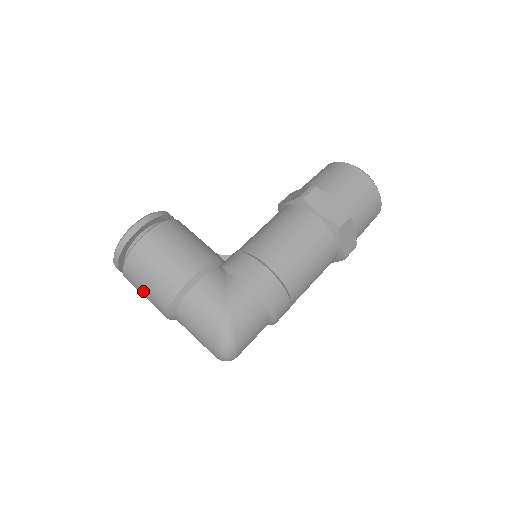
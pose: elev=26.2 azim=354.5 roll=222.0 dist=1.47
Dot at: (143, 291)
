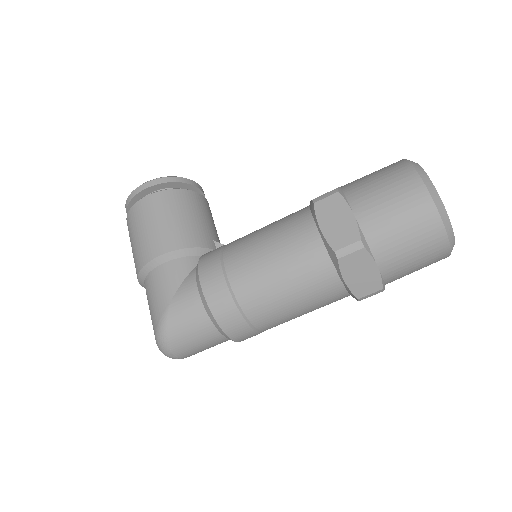
Dot at: occluded
